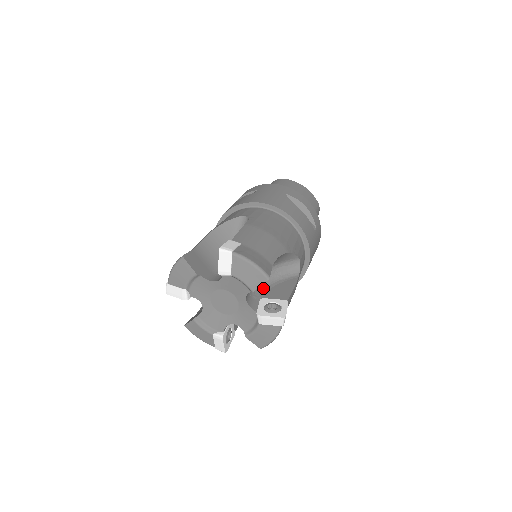
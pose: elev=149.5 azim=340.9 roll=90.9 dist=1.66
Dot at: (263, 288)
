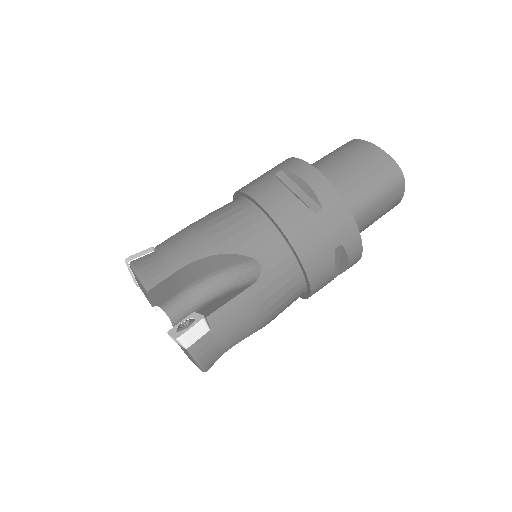
Dot at: (209, 299)
